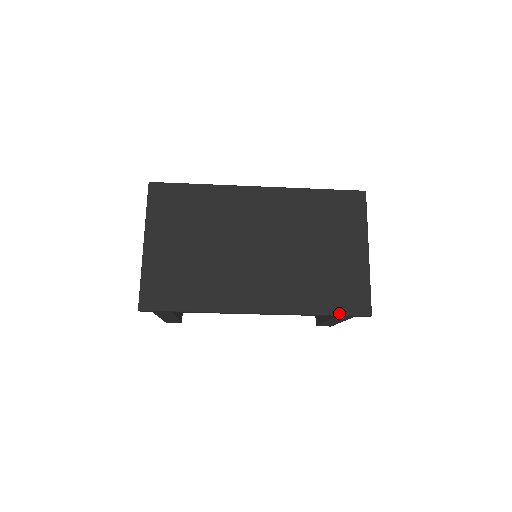
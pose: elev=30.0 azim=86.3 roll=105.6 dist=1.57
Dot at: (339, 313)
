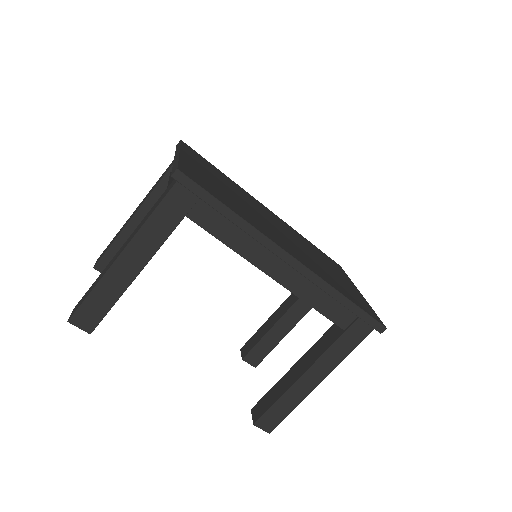
Dot at: (361, 308)
